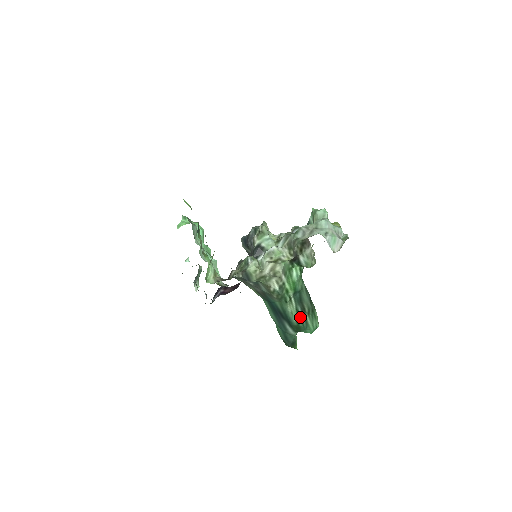
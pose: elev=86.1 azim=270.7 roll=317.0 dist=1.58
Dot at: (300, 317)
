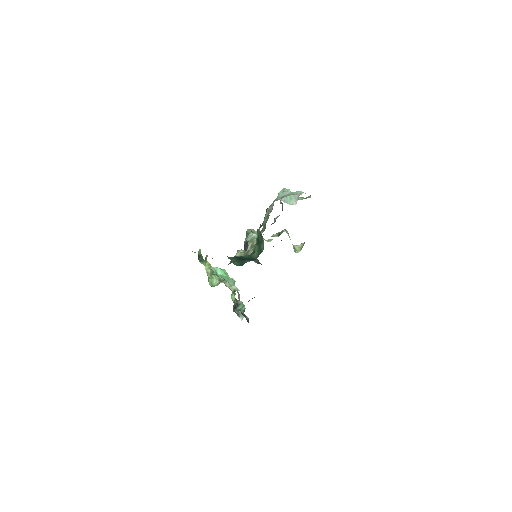
Dot at: (259, 251)
